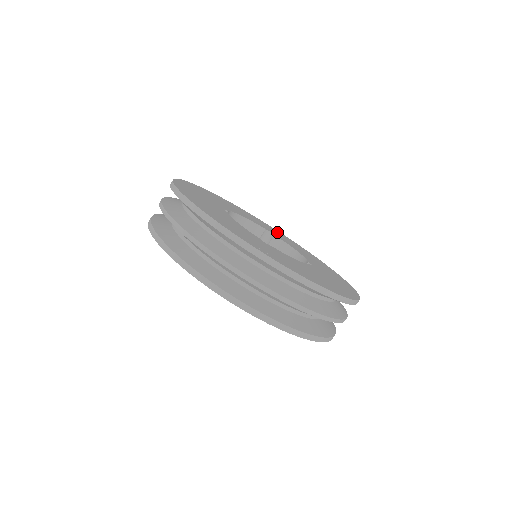
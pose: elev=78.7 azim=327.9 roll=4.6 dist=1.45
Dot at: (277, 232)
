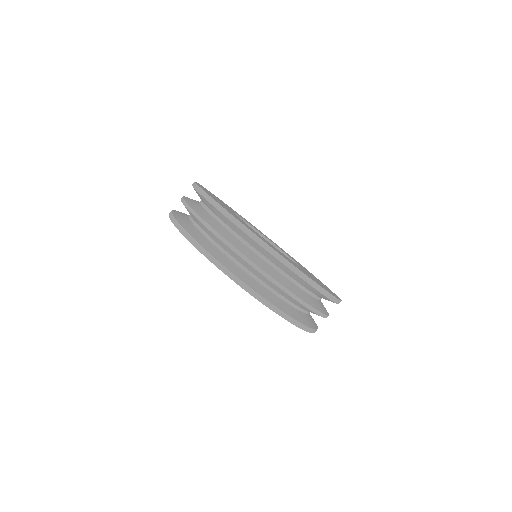
Dot at: occluded
